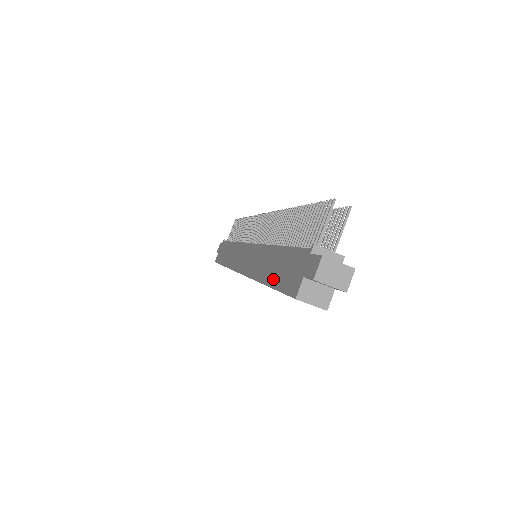
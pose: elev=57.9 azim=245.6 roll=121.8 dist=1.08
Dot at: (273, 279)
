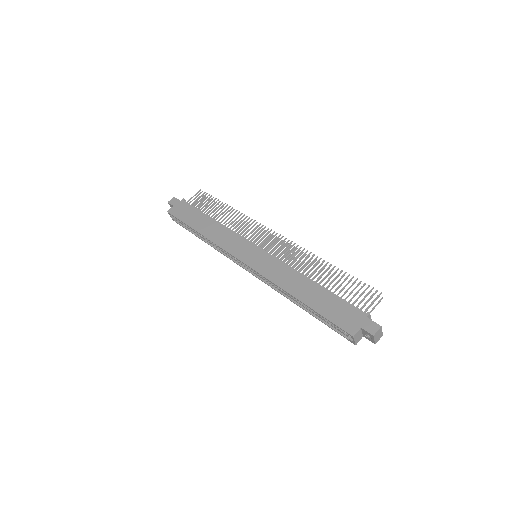
Dot at: (317, 306)
